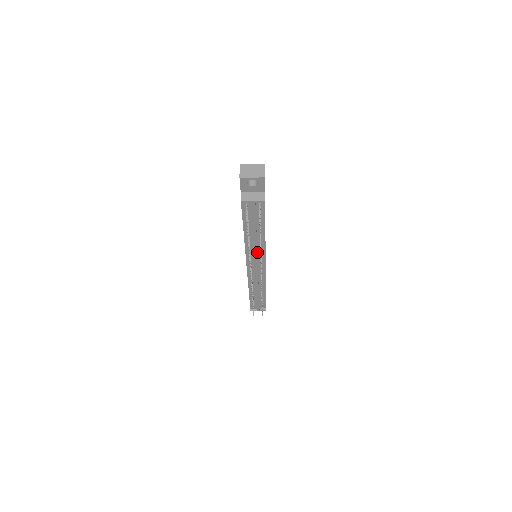
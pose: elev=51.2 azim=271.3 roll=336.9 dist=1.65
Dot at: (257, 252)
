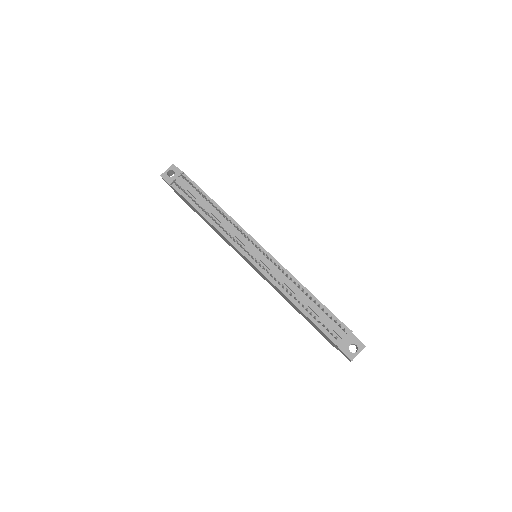
Dot at: (235, 232)
